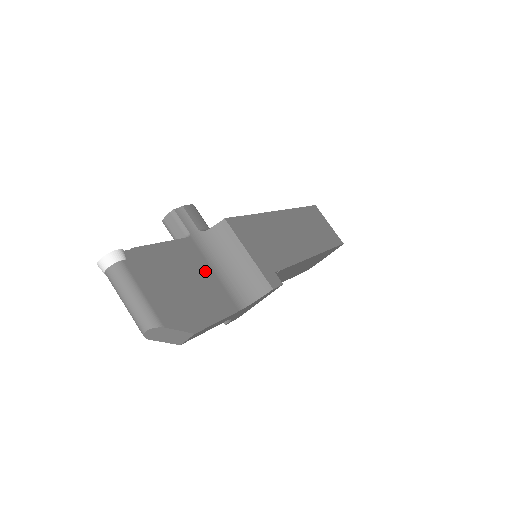
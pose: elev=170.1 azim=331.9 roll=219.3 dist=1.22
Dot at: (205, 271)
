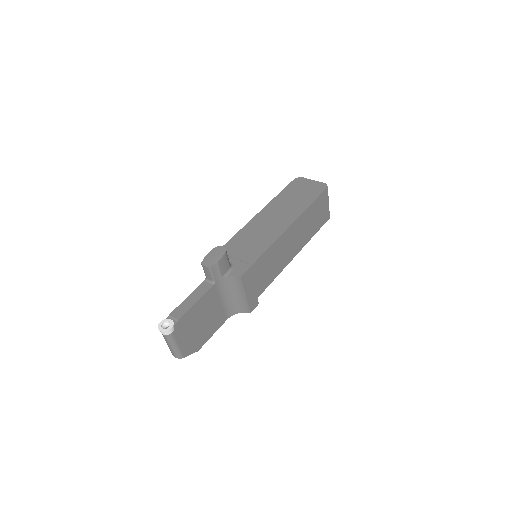
Dot at: (216, 305)
